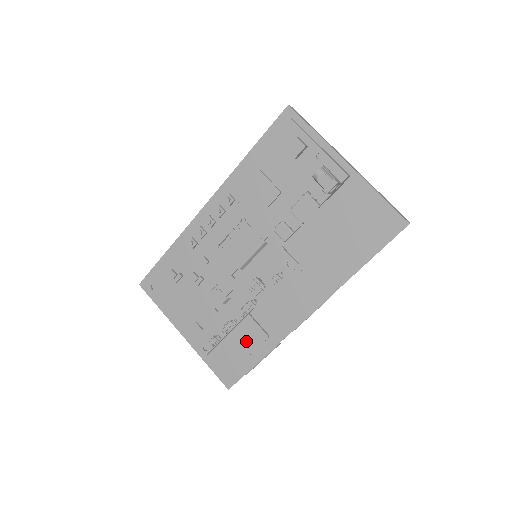
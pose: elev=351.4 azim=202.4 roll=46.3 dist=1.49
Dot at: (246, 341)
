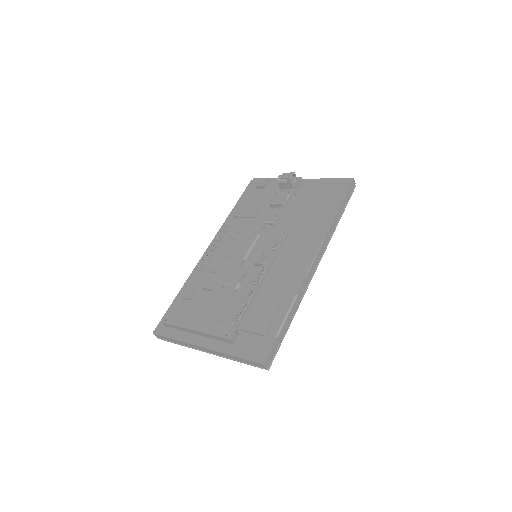
Dot at: (267, 306)
